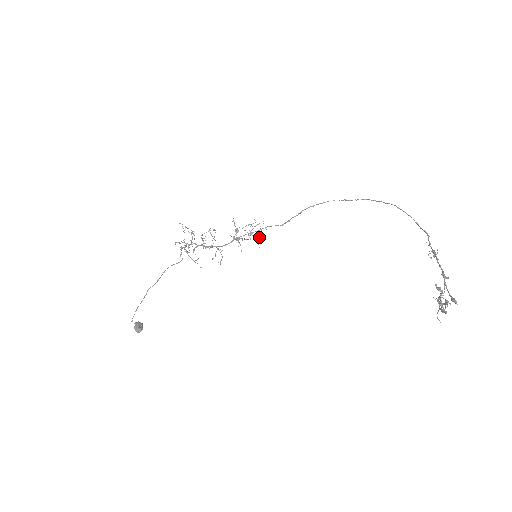
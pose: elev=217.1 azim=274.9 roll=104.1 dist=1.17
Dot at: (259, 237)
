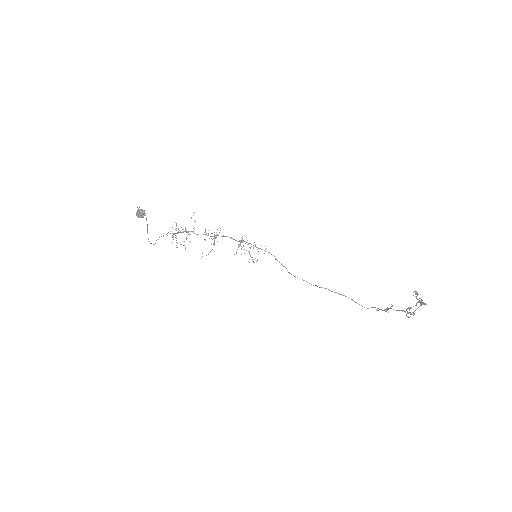
Dot at: occluded
